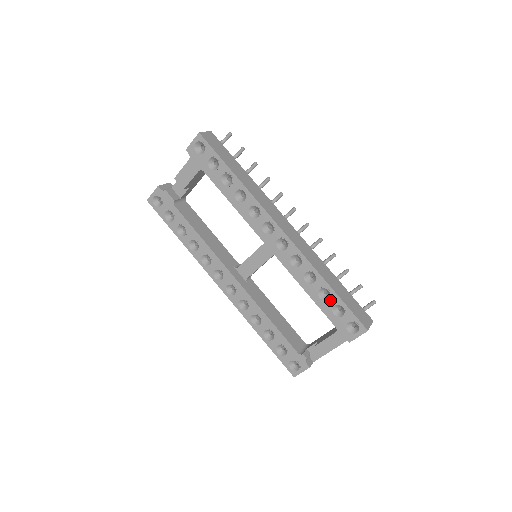
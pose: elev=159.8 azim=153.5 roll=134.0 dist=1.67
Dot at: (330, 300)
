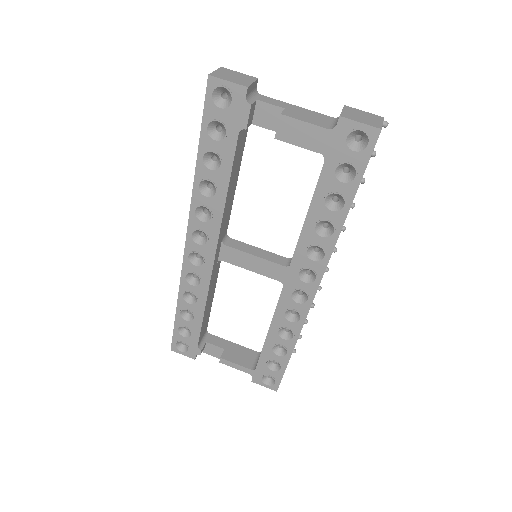
Dot at: (278, 357)
